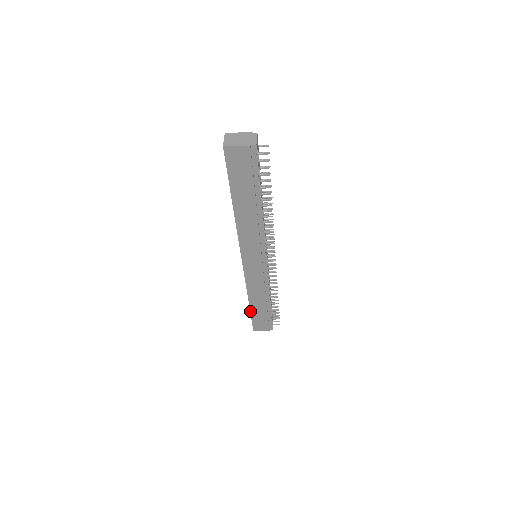
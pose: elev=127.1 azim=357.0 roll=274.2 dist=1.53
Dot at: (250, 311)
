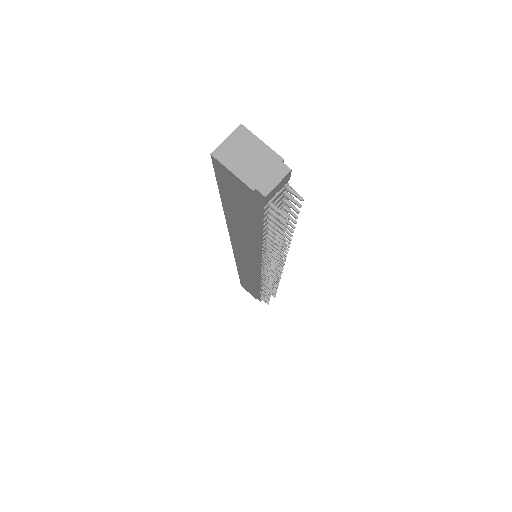
Dot at: occluded
